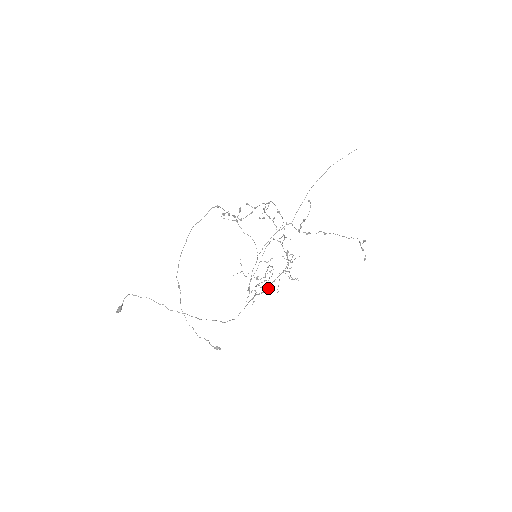
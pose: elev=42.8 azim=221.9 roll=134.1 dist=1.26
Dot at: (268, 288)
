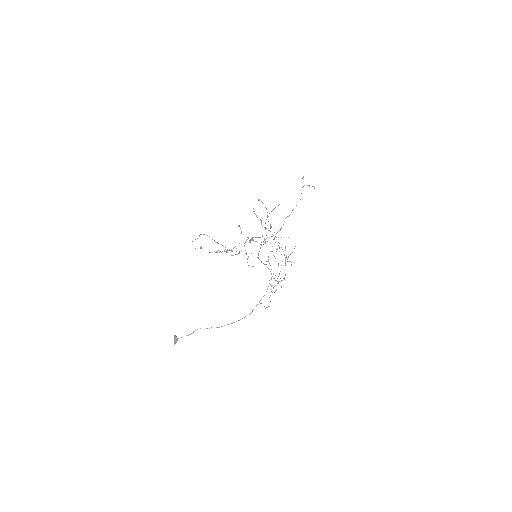
Dot at: occluded
